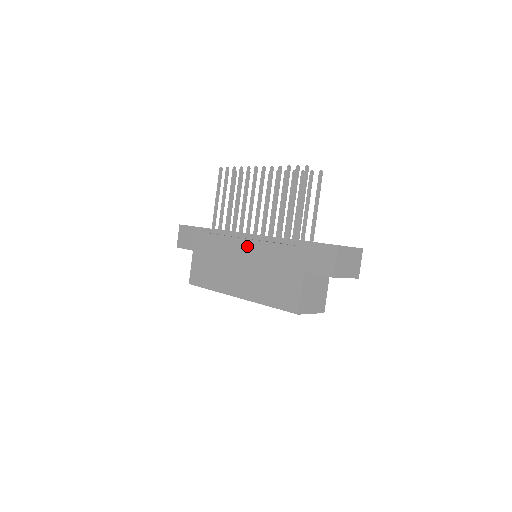
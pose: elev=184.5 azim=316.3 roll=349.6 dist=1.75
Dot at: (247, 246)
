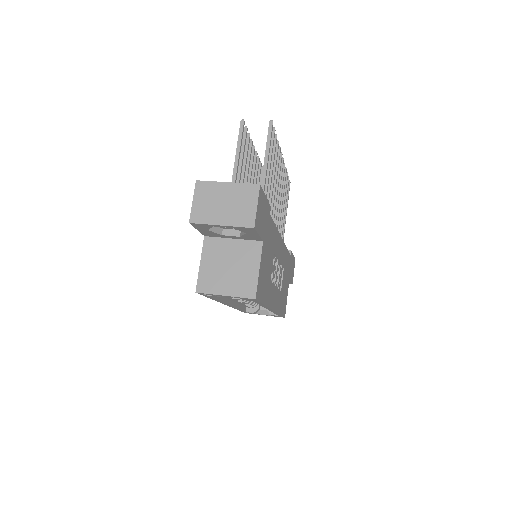
Dot at: occluded
